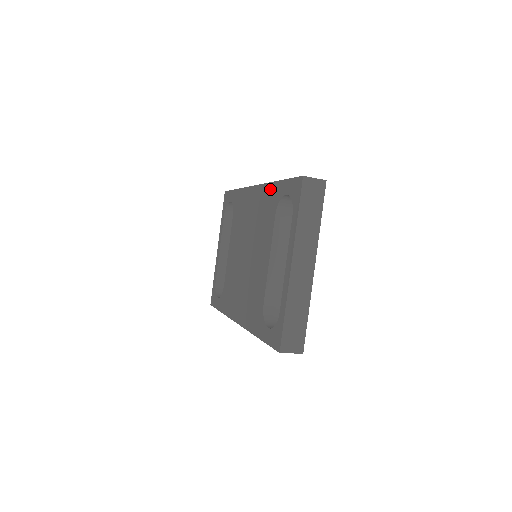
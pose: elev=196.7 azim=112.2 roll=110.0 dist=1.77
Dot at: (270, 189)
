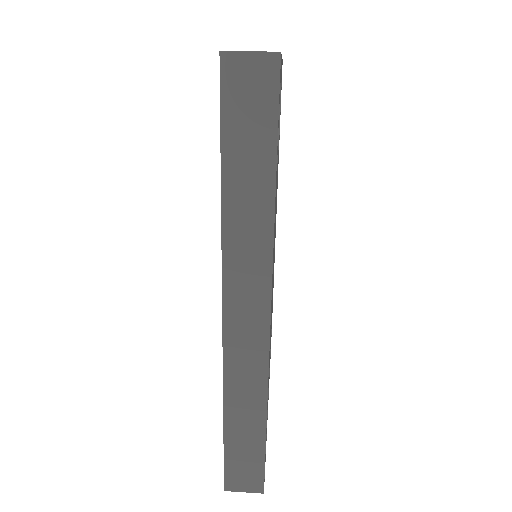
Dot at: occluded
